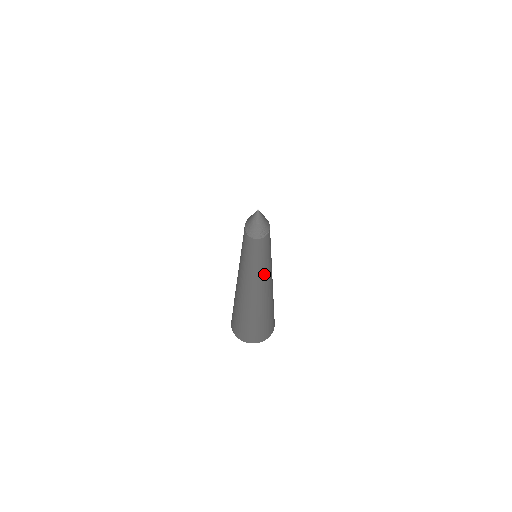
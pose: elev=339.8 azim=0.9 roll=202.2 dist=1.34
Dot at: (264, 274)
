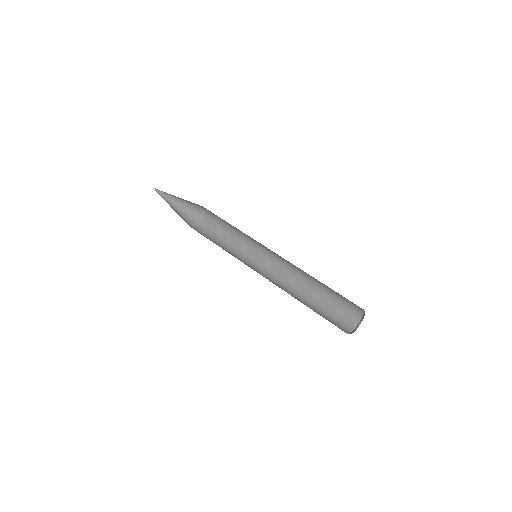
Dot at: (274, 260)
